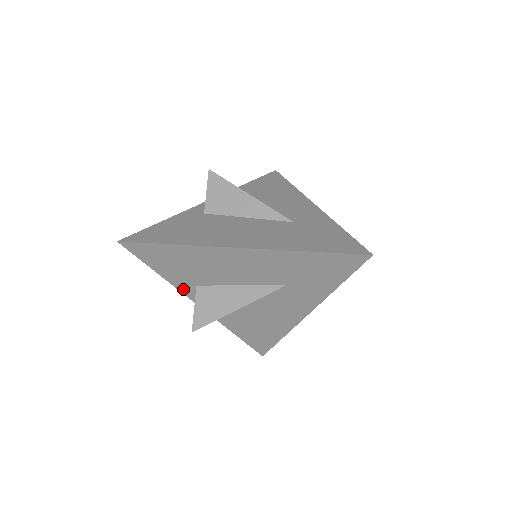
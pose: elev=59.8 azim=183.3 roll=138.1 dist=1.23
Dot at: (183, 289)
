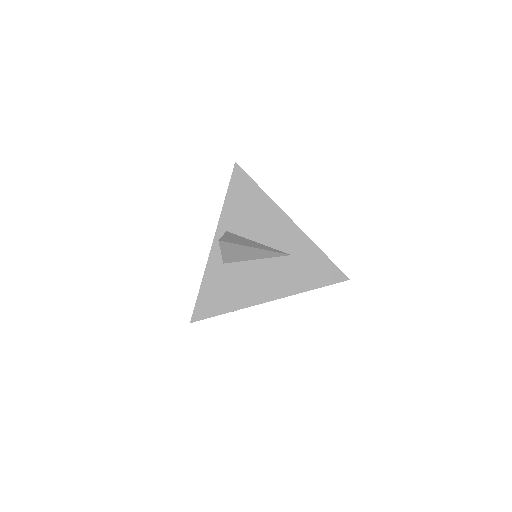
Dot at: occluded
